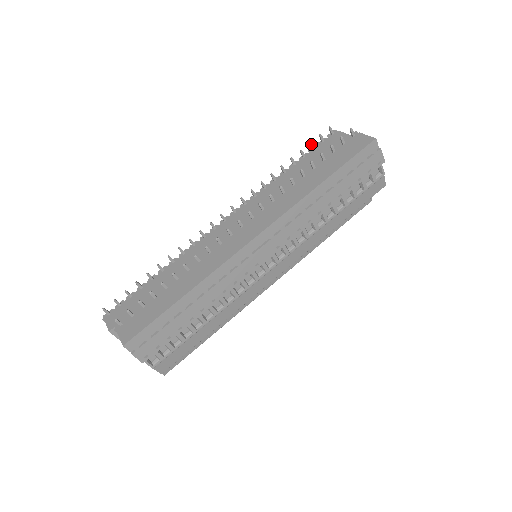
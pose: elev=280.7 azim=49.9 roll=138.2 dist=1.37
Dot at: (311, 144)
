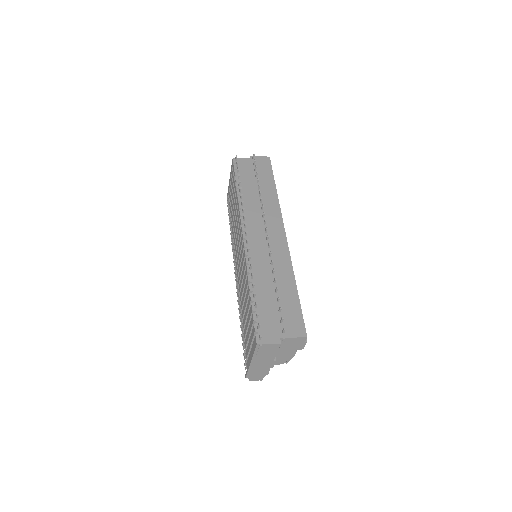
Dot at: occluded
